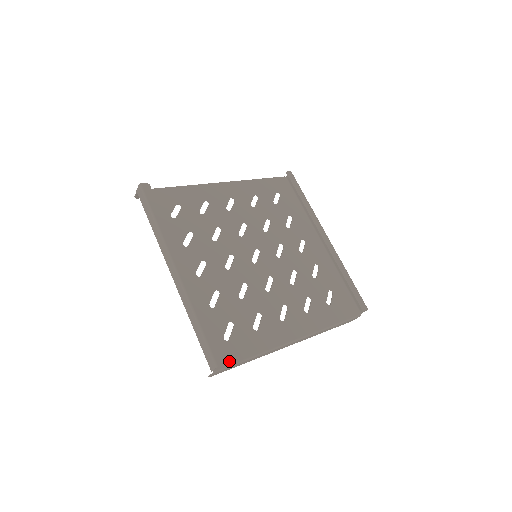
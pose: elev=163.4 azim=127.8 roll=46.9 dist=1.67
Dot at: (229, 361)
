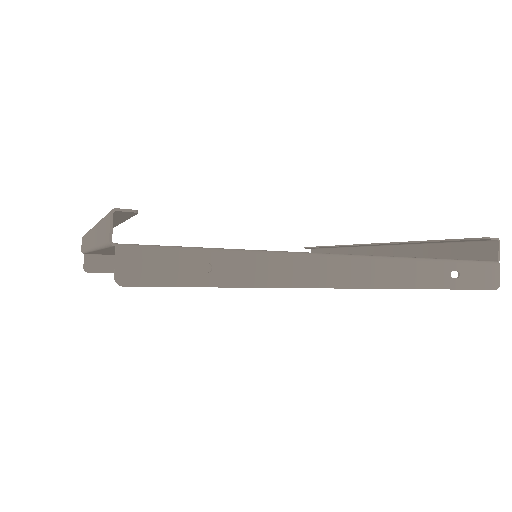
Dot at: (164, 246)
